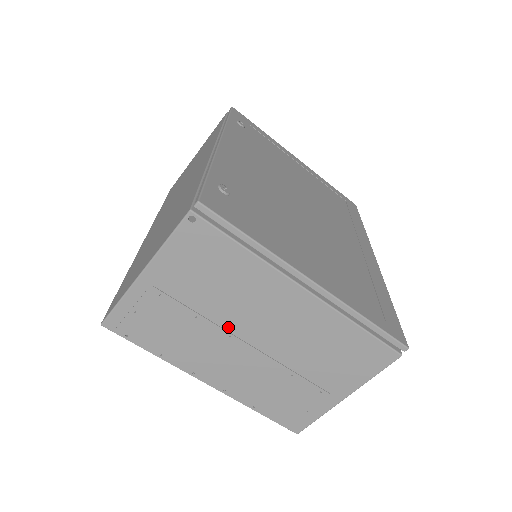
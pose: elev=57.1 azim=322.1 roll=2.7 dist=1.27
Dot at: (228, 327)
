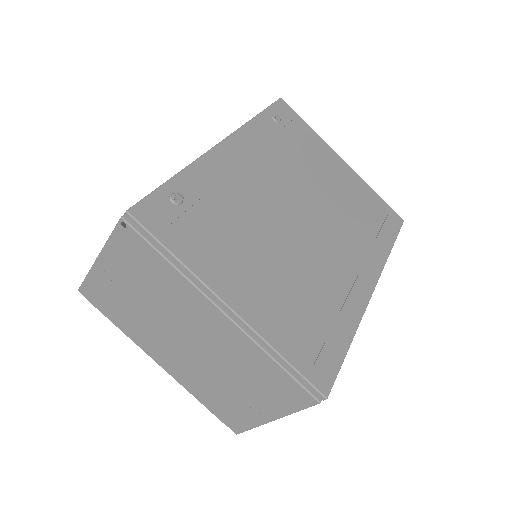
Dot at: (166, 323)
